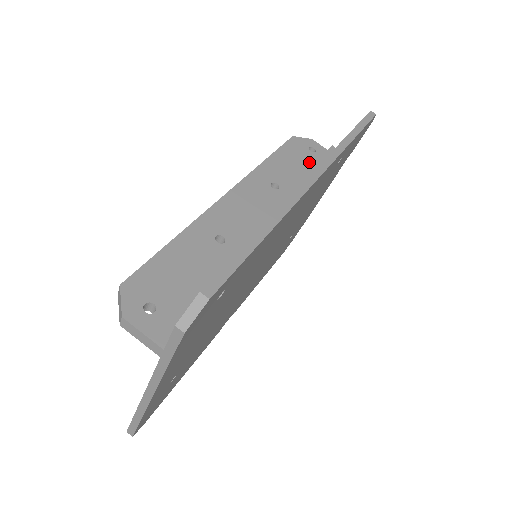
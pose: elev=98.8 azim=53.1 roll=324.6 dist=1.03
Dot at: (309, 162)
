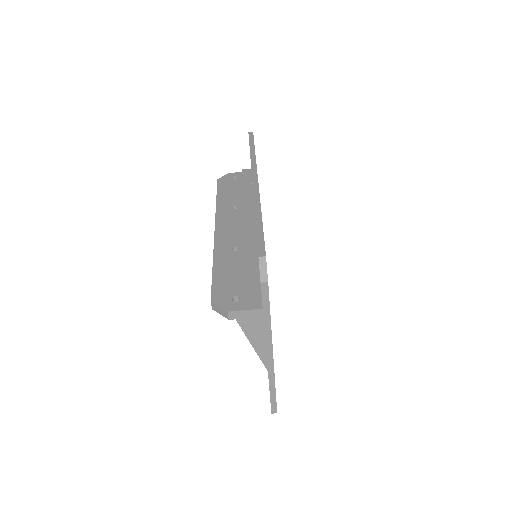
Dot at: (240, 184)
